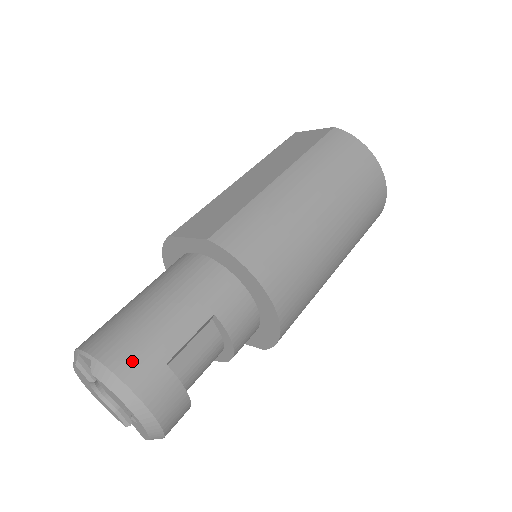
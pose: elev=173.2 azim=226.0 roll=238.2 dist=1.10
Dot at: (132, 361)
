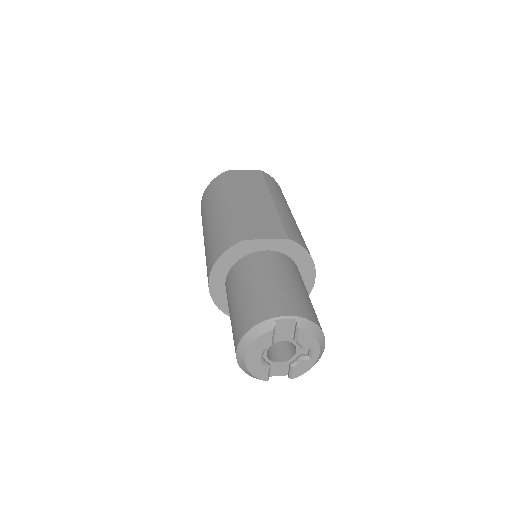
Dot at: (312, 315)
